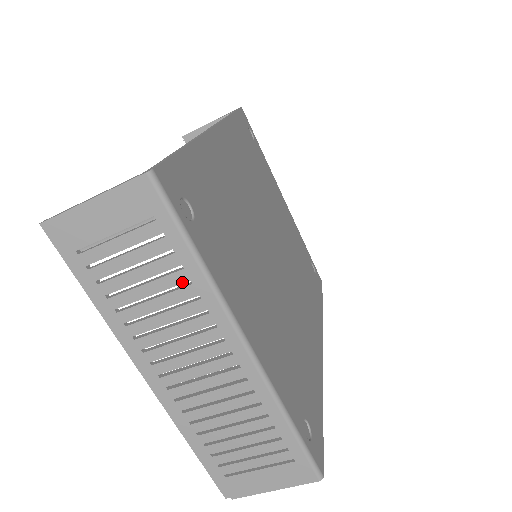
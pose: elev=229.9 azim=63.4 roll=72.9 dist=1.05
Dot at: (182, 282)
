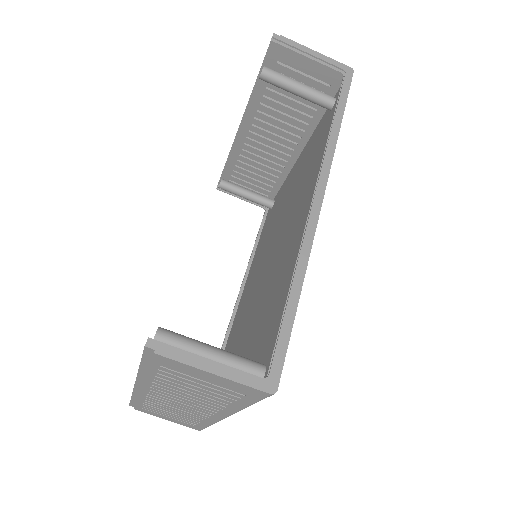
Dot at: (223, 402)
